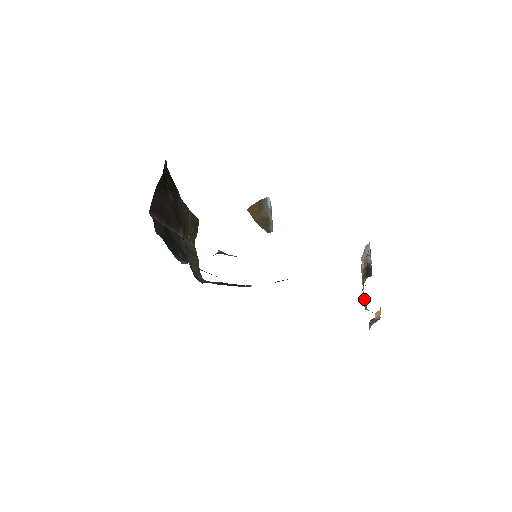
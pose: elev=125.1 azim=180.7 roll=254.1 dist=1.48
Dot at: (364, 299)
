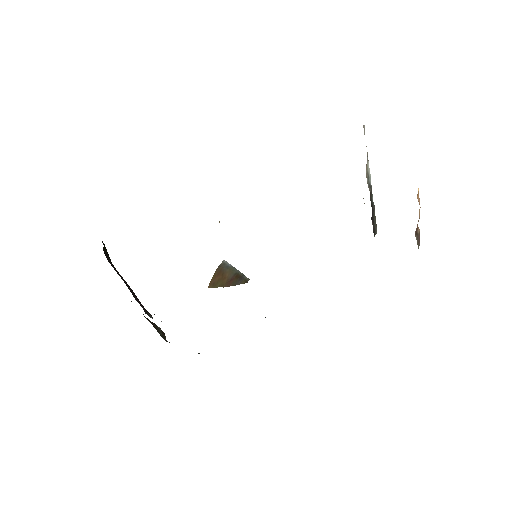
Dot at: occluded
